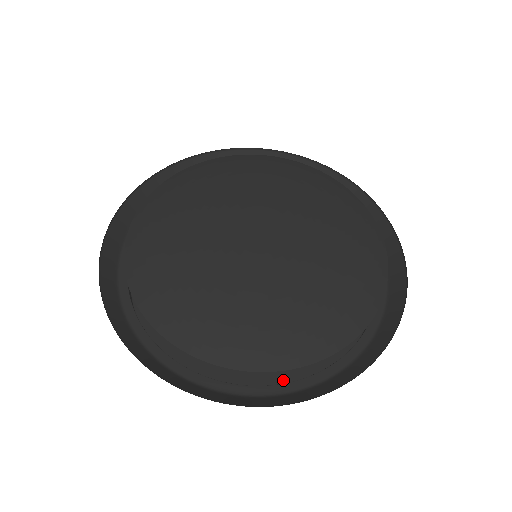
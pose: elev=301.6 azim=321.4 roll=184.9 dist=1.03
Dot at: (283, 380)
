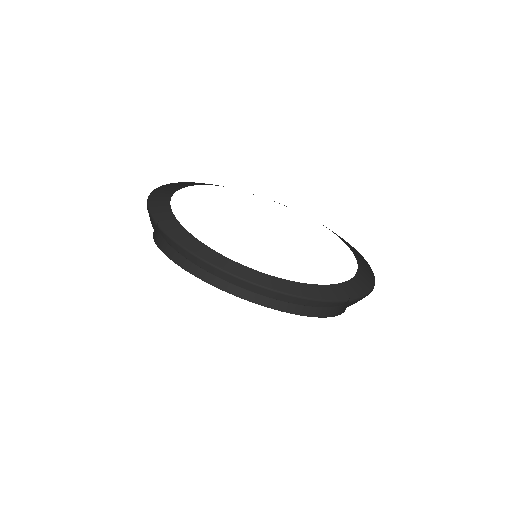
Dot at: occluded
